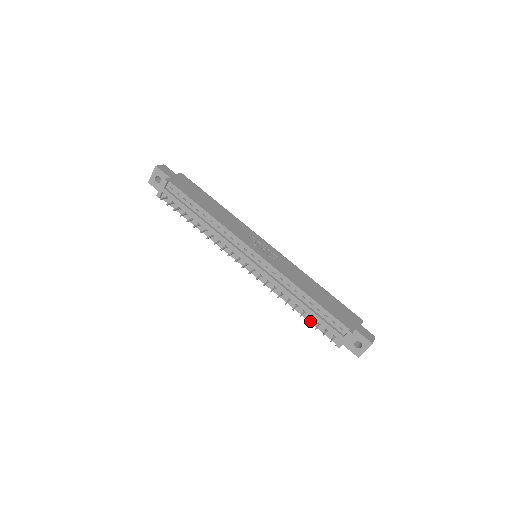
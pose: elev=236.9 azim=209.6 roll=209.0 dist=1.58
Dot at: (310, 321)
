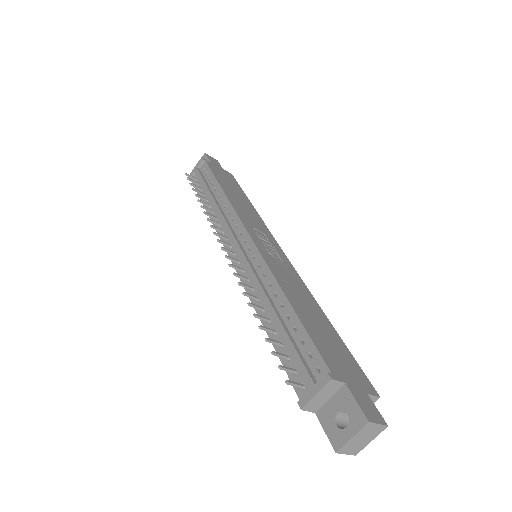
Dot at: (277, 350)
